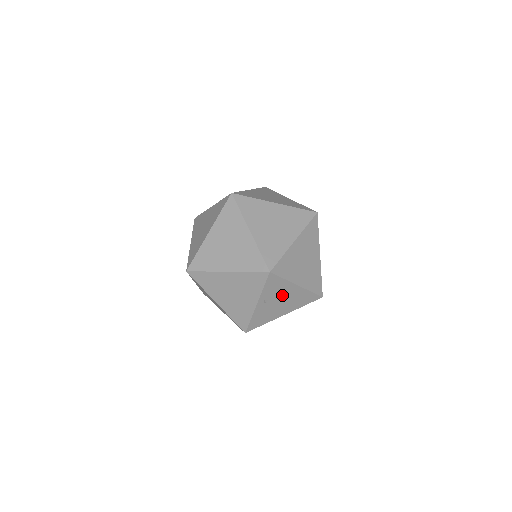
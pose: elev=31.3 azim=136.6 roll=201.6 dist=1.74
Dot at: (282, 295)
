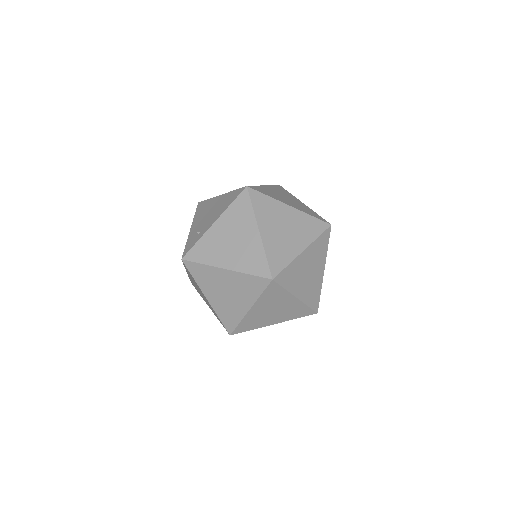
Dot at: occluded
